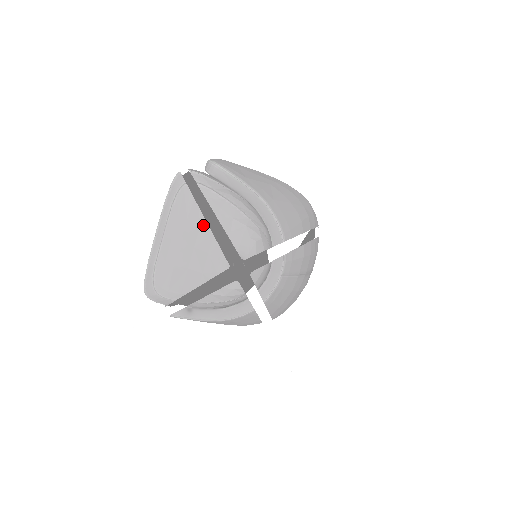
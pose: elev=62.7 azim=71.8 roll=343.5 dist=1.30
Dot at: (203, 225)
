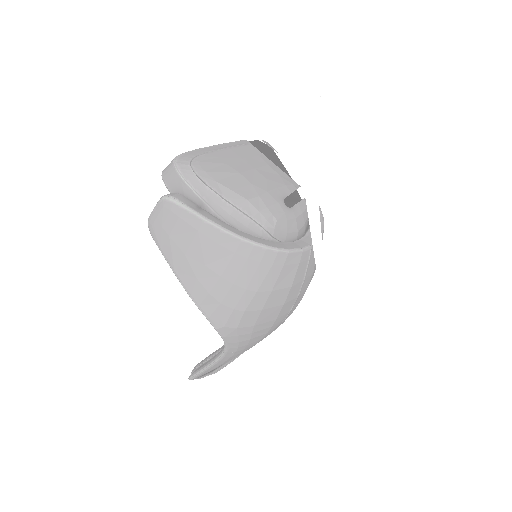
Dot at: (271, 166)
